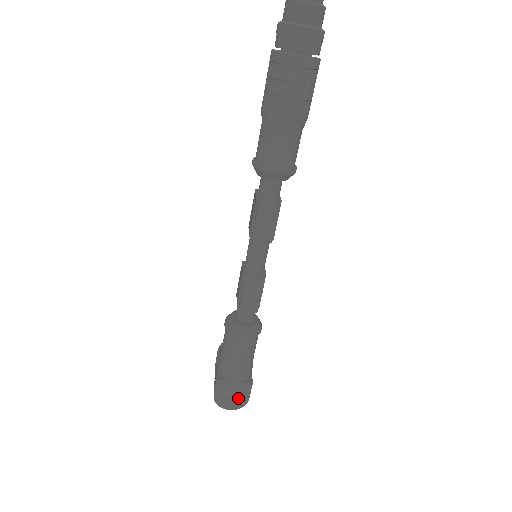
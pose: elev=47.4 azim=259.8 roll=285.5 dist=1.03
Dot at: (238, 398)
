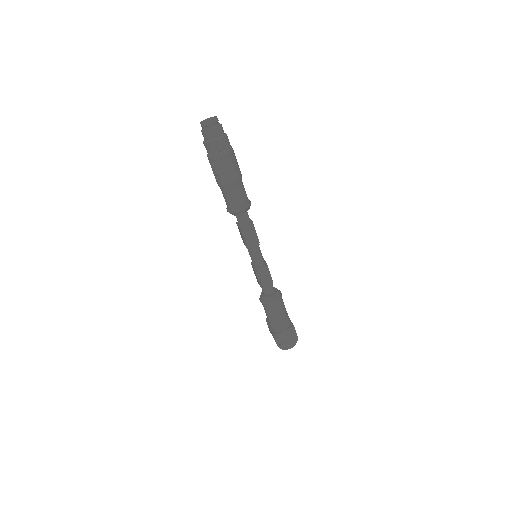
Dot at: (291, 339)
